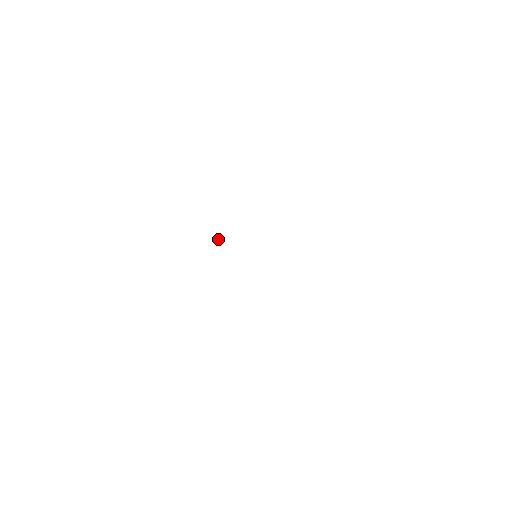
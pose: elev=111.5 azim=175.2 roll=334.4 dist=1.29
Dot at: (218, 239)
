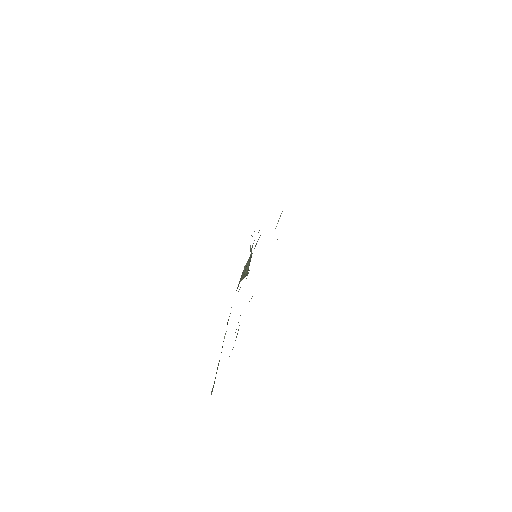
Dot at: (244, 273)
